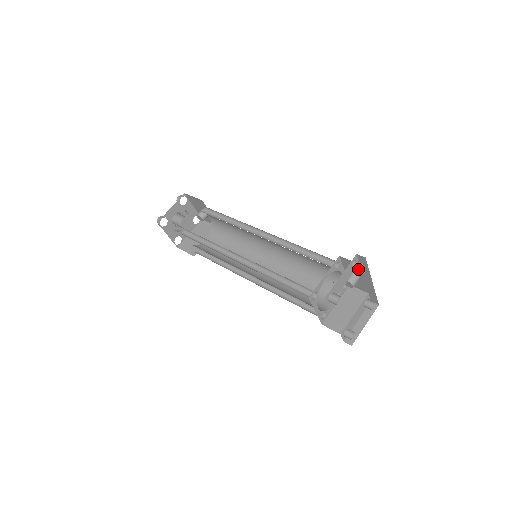
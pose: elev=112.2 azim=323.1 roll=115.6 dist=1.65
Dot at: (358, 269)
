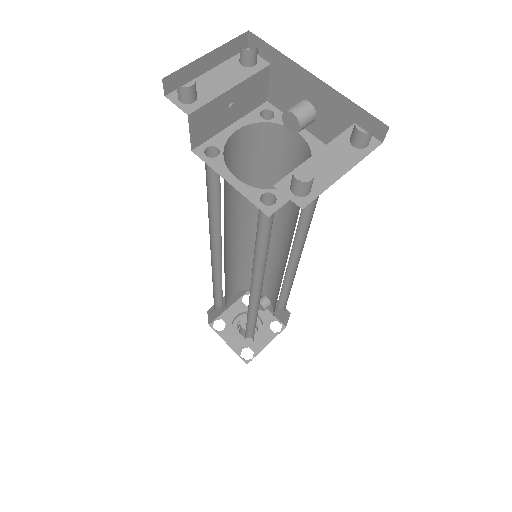
Dot at: (240, 49)
